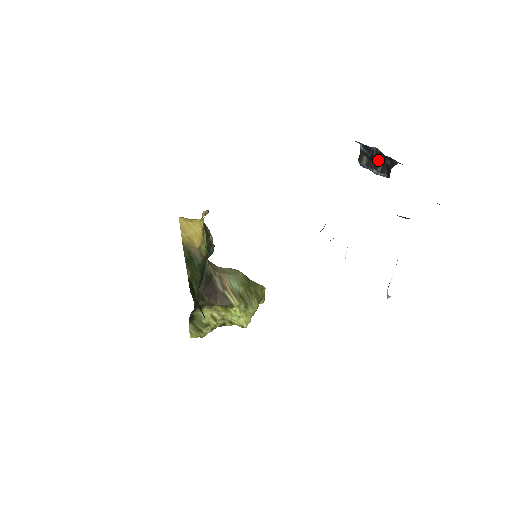
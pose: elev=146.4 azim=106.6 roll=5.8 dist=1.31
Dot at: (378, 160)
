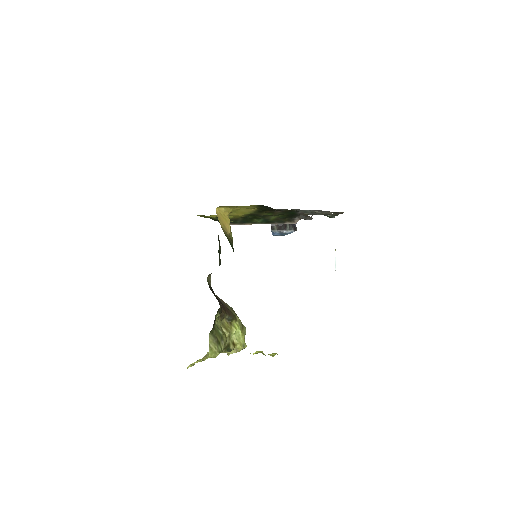
Dot at: (285, 224)
